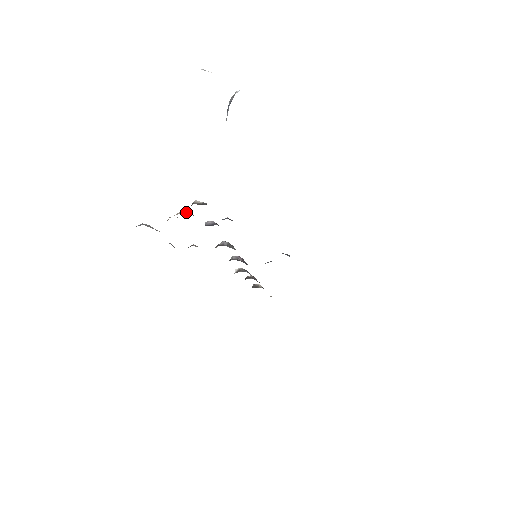
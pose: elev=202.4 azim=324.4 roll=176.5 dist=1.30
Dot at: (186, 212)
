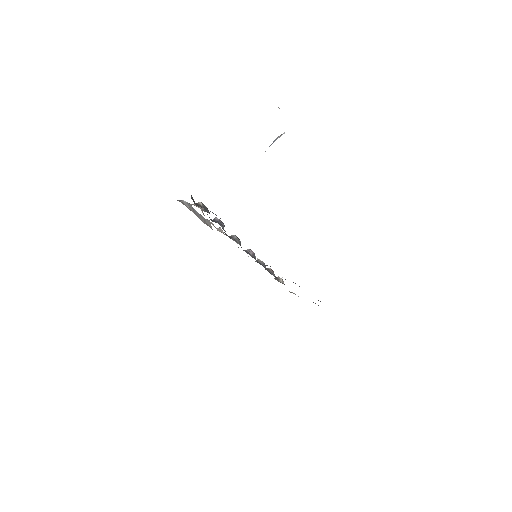
Dot at: occluded
